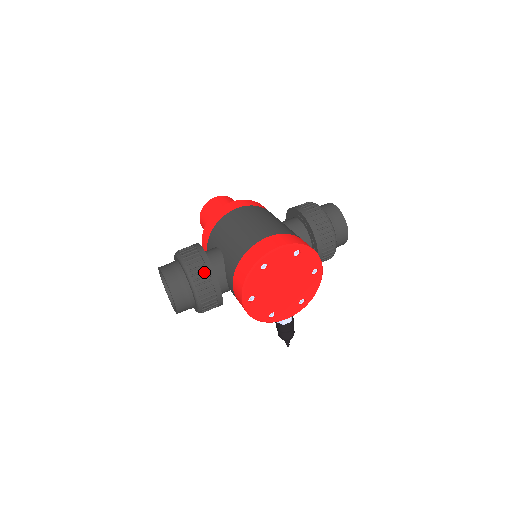
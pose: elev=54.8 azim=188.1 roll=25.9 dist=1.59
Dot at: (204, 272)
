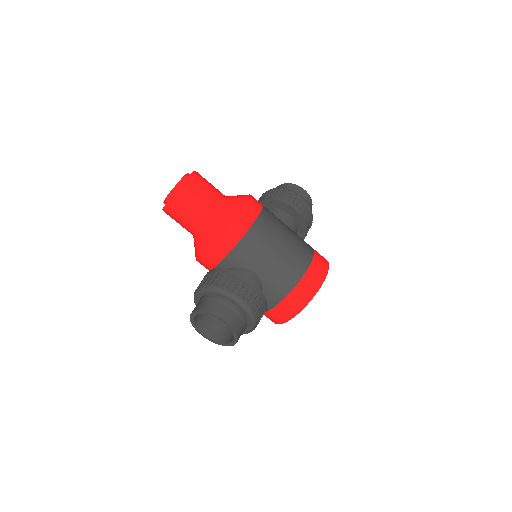
Dot at: (262, 309)
